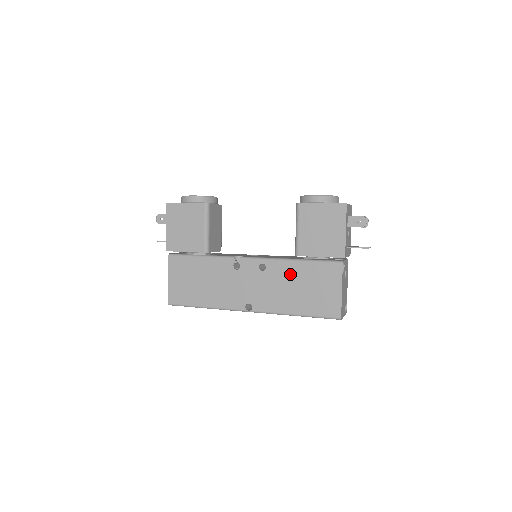
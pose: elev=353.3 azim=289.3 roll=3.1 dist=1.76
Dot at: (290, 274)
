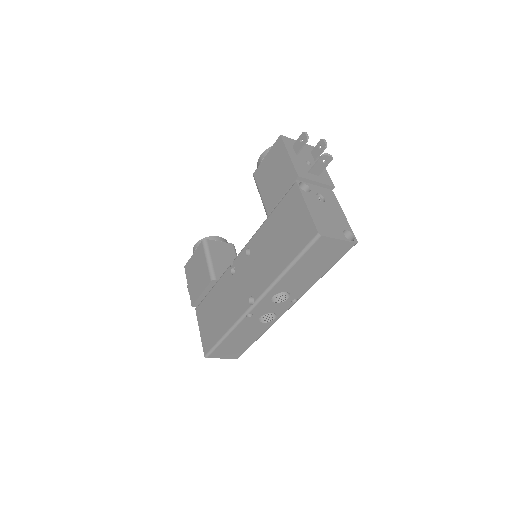
Dot at: (266, 236)
